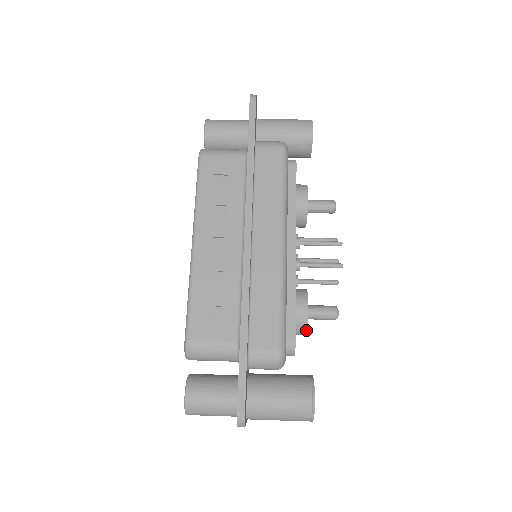
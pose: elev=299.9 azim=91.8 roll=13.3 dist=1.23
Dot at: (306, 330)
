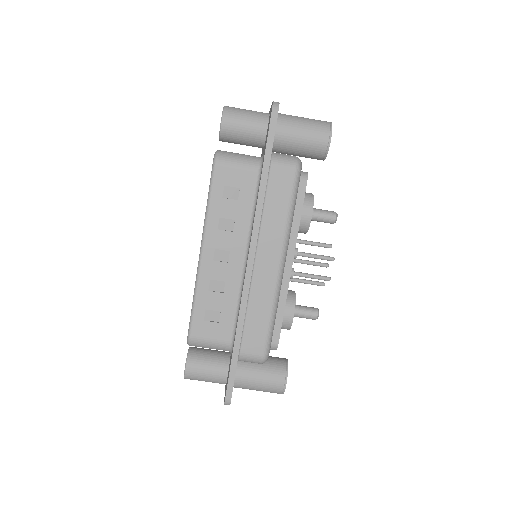
Dot at: (289, 329)
